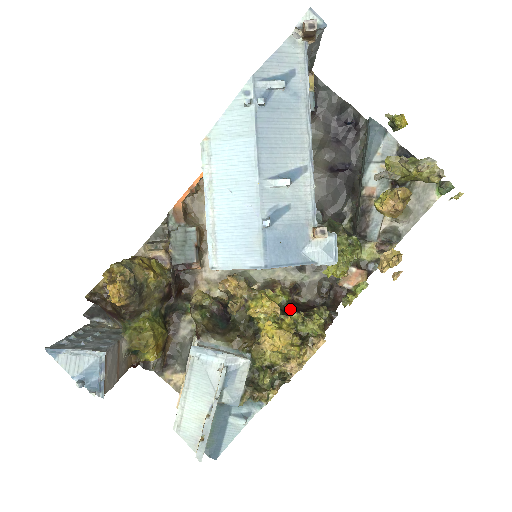
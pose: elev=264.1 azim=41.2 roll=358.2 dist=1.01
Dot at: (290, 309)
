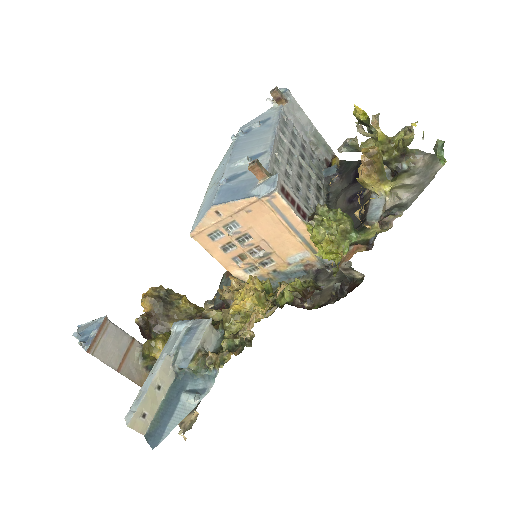
Dot at: occluded
